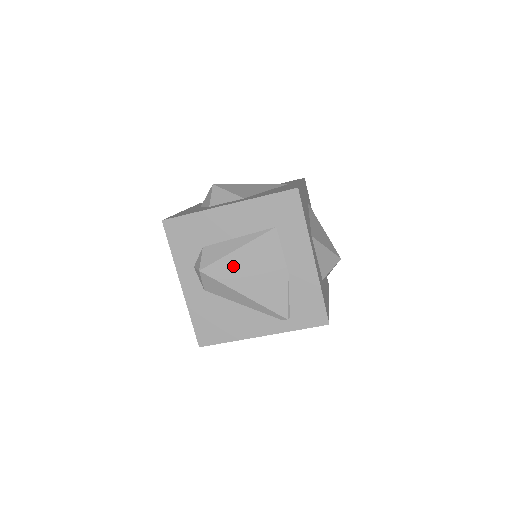
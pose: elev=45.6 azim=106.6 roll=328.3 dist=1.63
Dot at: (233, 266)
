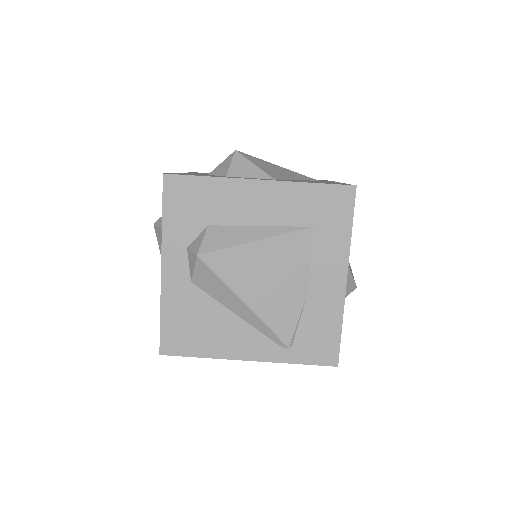
Dot at: (243, 261)
